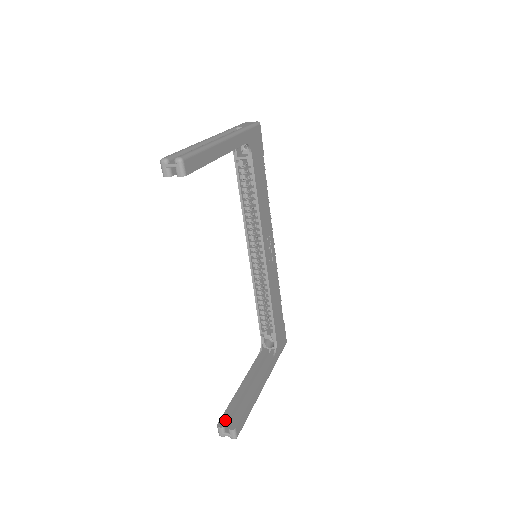
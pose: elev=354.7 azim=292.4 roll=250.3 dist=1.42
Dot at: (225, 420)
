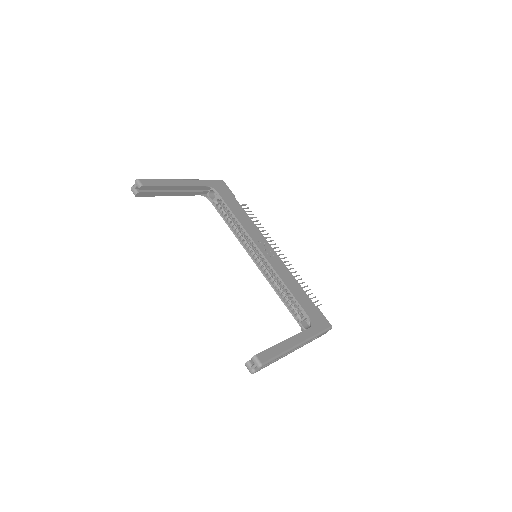
Dot at: occluded
